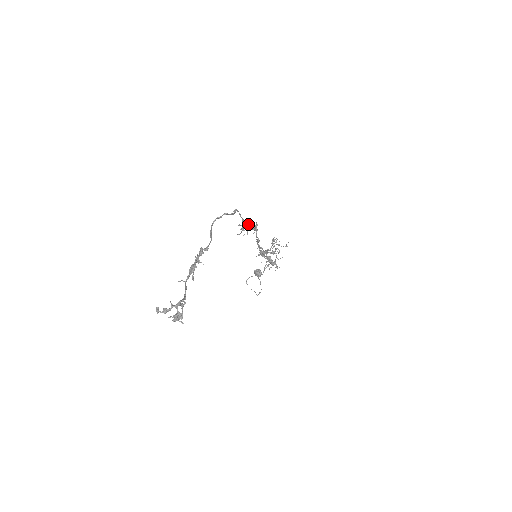
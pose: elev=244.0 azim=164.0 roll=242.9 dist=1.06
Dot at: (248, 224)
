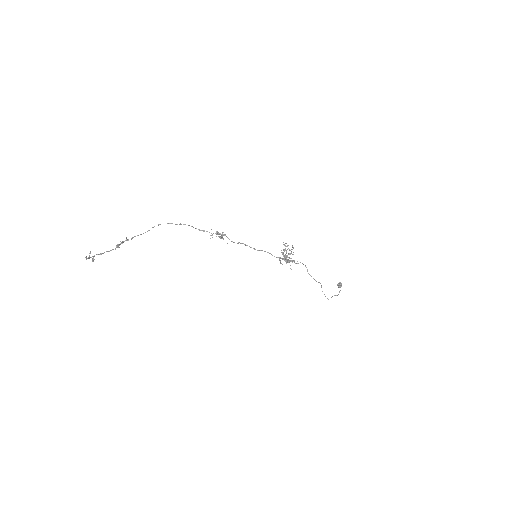
Dot at: occluded
